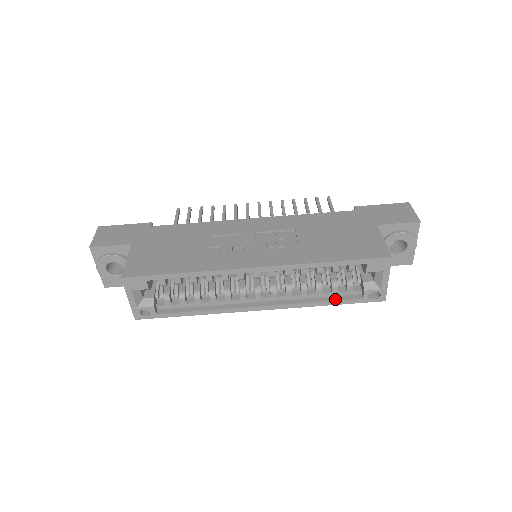
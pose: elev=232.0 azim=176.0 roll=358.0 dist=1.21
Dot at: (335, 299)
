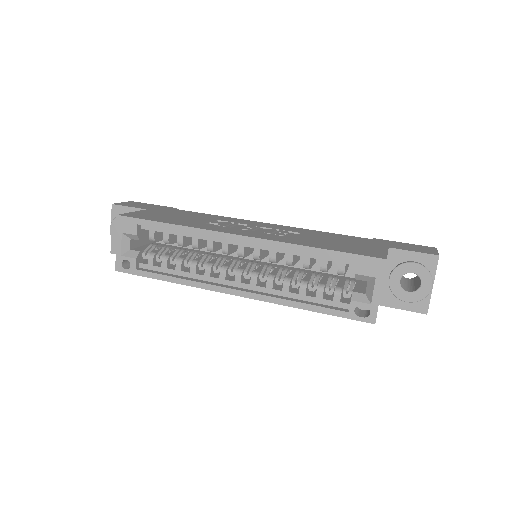
Dot at: (317, 305)
